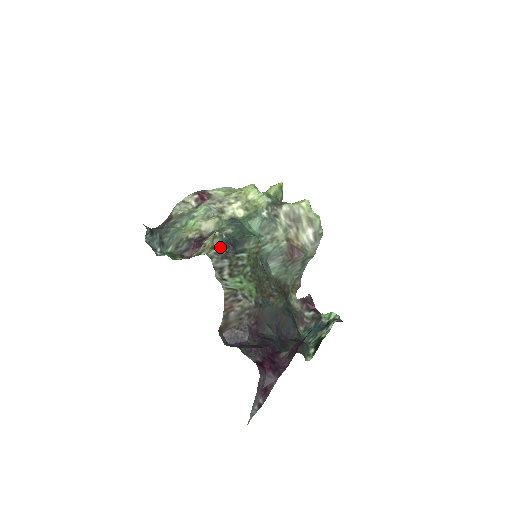
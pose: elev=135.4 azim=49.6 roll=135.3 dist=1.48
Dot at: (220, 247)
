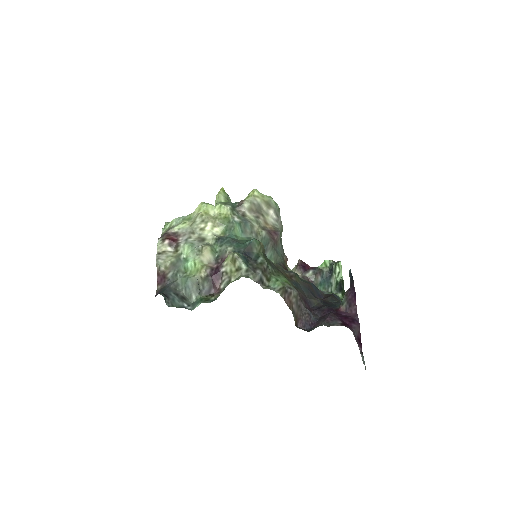
Dot at: (245, 264)
